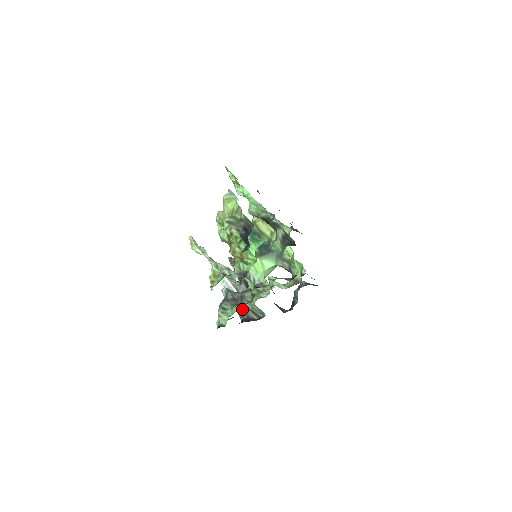
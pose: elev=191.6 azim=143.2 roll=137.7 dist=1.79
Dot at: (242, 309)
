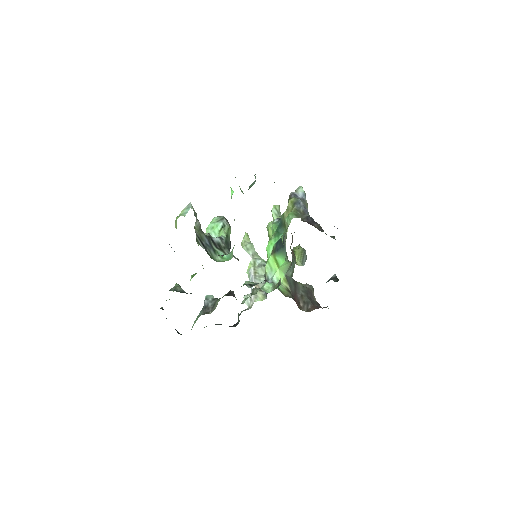
Dot at: occluded
